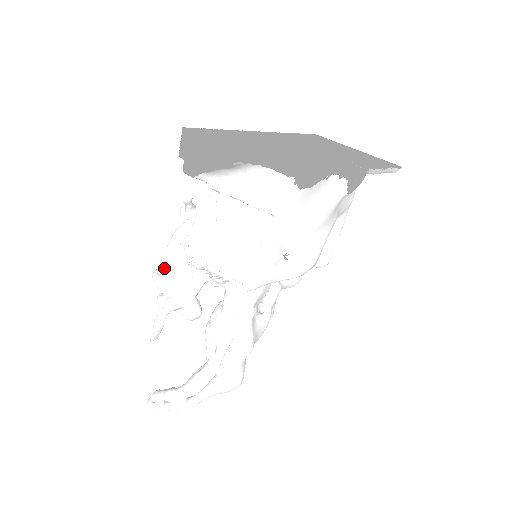
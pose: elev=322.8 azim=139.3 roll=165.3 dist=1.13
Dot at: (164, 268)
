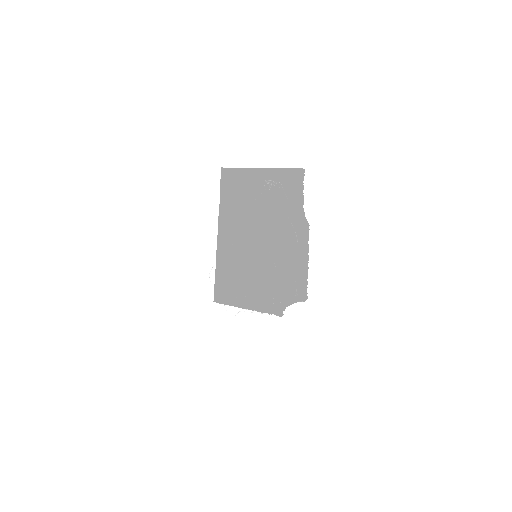
Dot at: occluded
